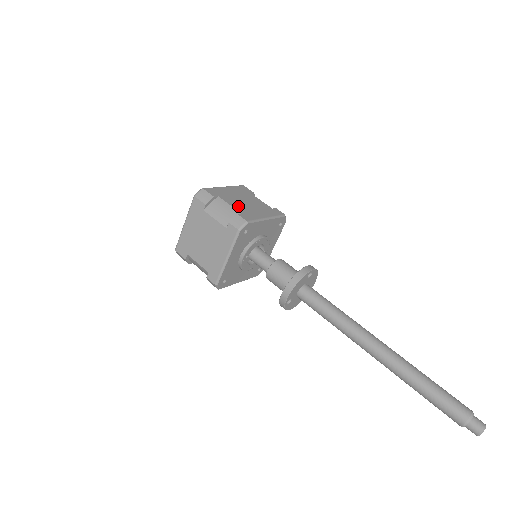
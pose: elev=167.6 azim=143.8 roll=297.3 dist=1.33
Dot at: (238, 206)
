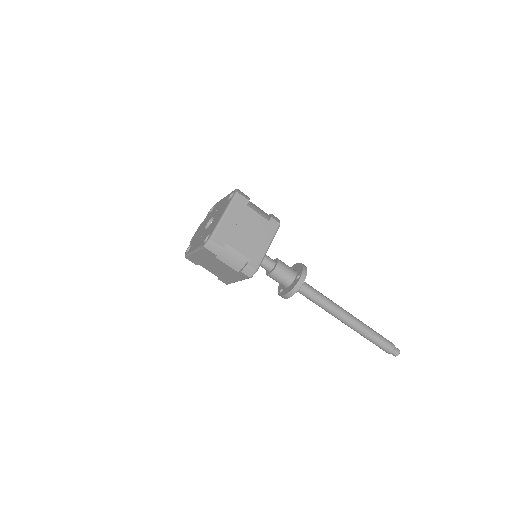
Dot at: (244, 247)
